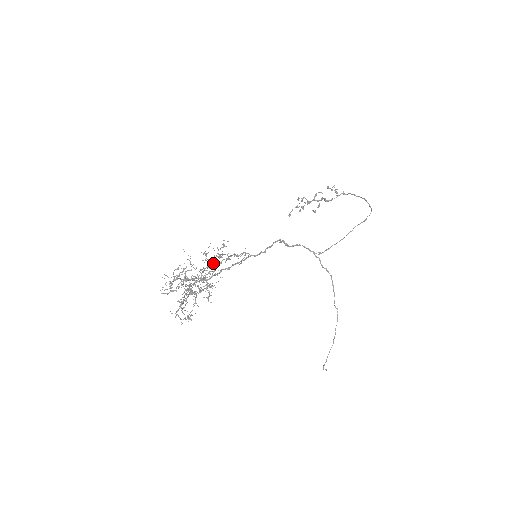
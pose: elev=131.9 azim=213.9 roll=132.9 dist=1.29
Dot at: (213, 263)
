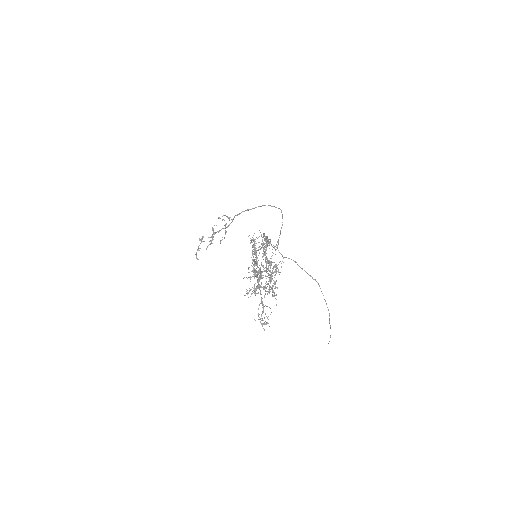
Dot at: occluded
